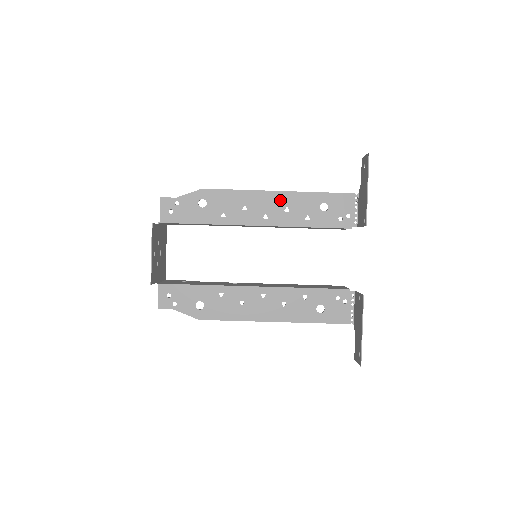
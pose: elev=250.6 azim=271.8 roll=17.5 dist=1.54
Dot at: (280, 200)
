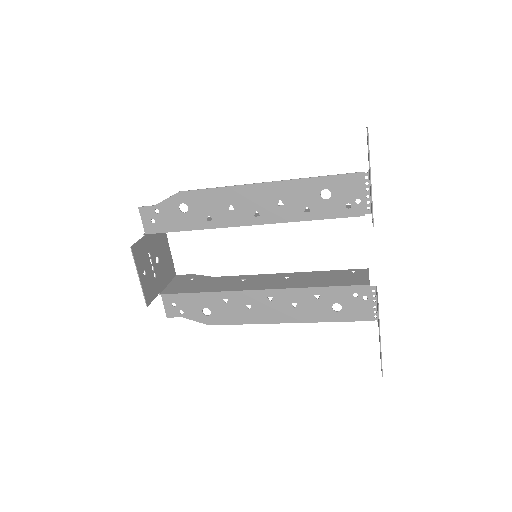
Dot at: (270, 193)
